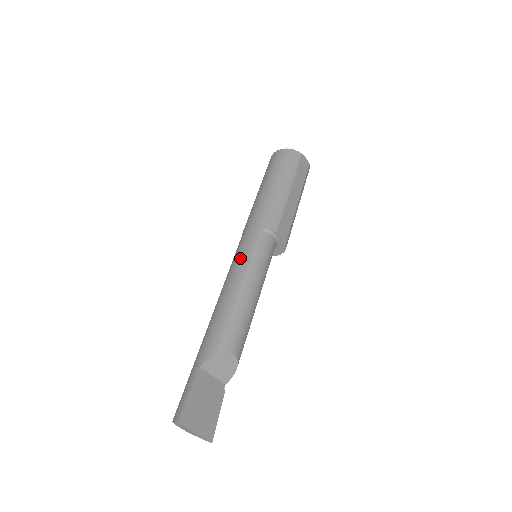
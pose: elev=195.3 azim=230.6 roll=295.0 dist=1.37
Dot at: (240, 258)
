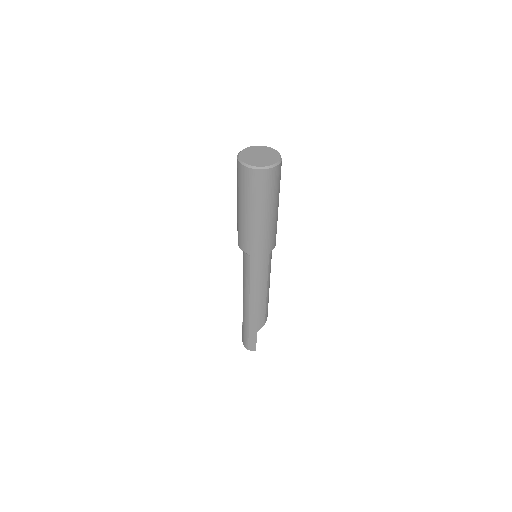
Dot at: (261, 278)
